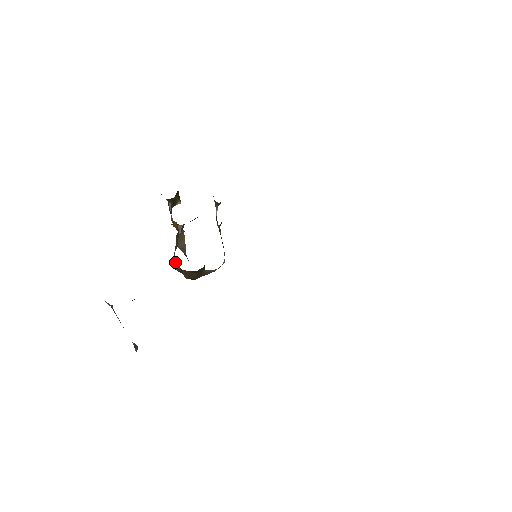
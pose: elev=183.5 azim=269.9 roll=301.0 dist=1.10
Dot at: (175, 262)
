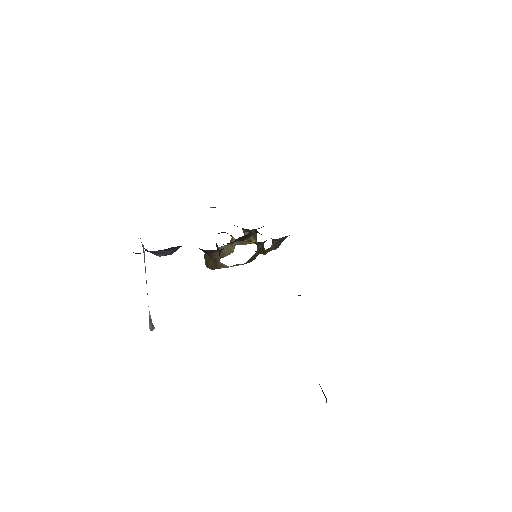
Dot at: occluded
